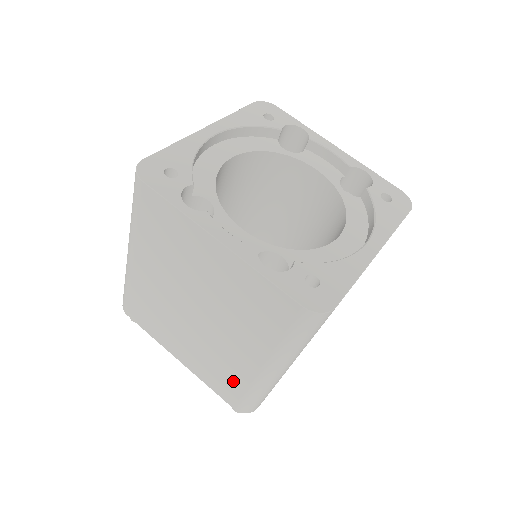
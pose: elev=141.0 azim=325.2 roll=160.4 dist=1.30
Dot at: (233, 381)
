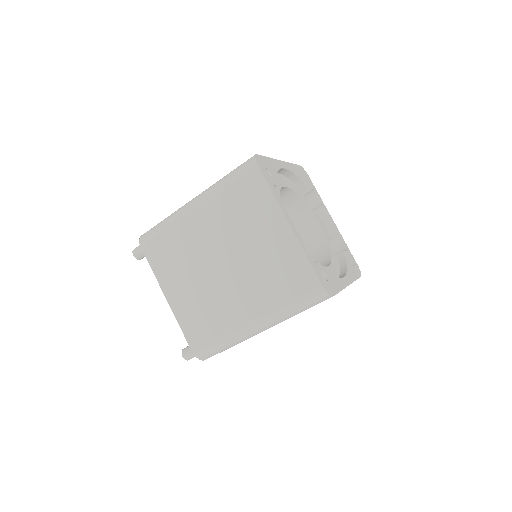
Dot at: (213, 327)
